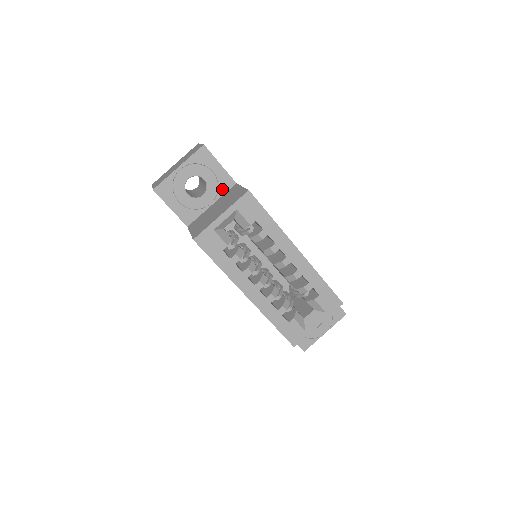
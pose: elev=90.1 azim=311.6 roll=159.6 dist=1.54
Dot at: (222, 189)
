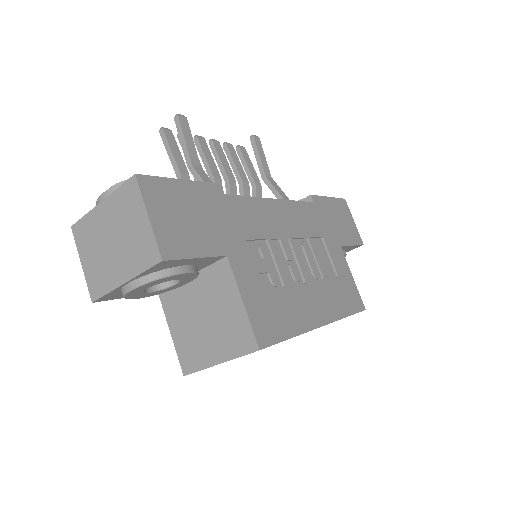
Dot at: (204, 265)
